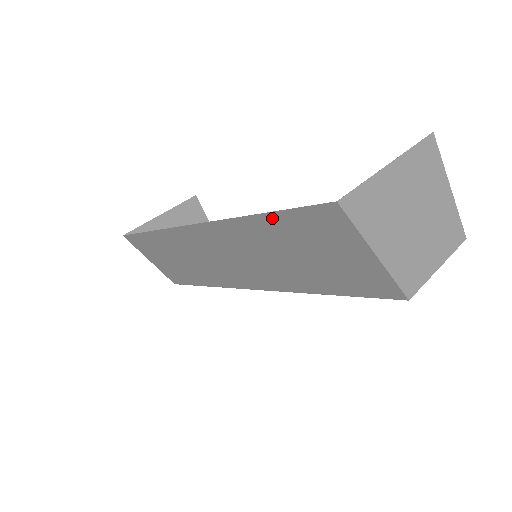
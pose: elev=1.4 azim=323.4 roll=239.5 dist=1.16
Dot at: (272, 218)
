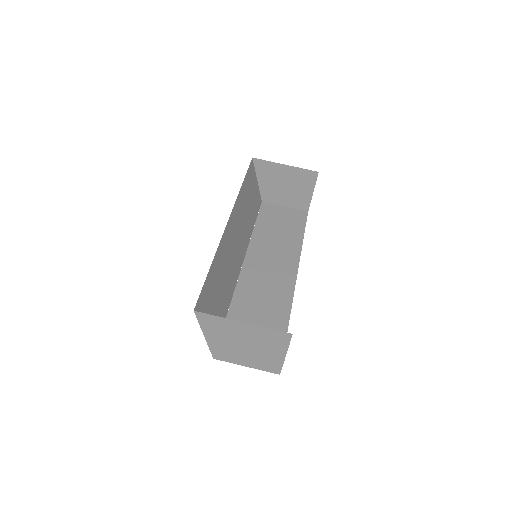
Dot at: (210, 275)
